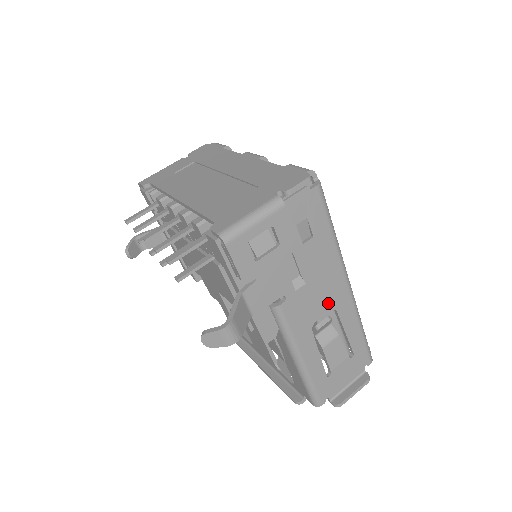
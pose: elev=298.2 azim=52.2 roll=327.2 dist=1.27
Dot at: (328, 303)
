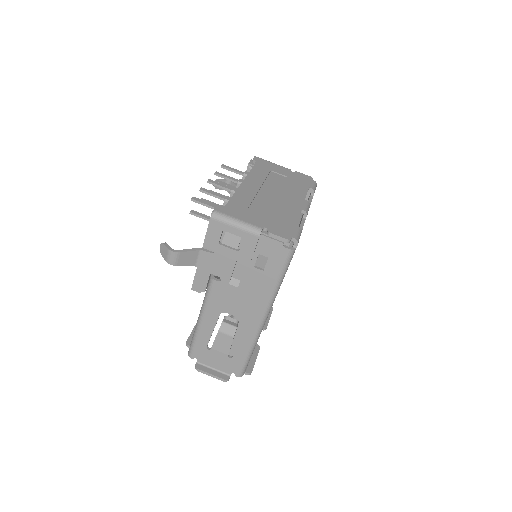
Dot at: (242, 313)
